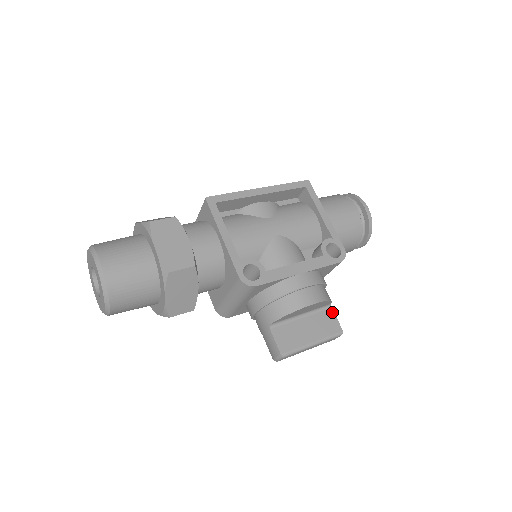
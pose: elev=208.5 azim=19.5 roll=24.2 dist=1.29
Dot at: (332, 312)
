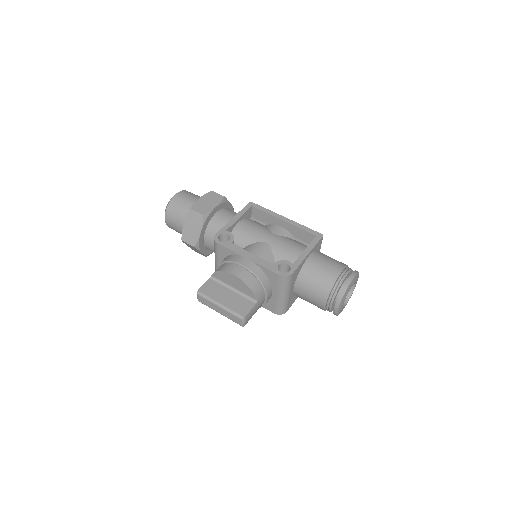
Dot at: (253, 305)
